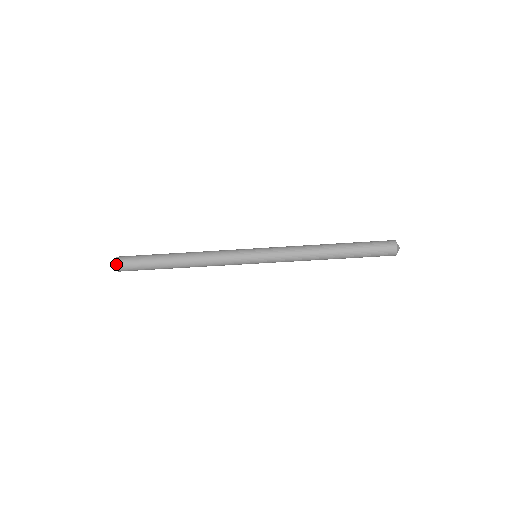
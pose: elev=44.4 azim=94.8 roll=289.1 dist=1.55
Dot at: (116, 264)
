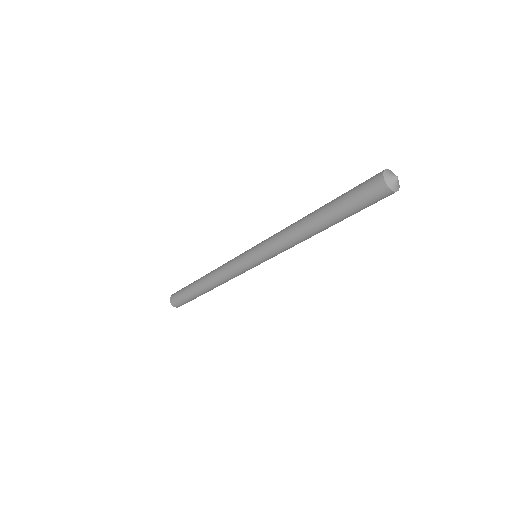
Dot at: (170, 298)
